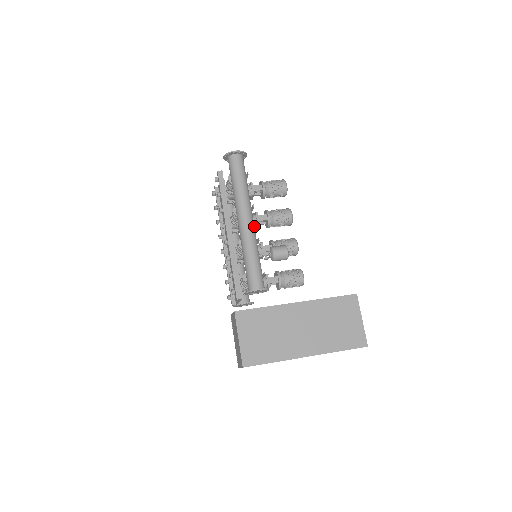
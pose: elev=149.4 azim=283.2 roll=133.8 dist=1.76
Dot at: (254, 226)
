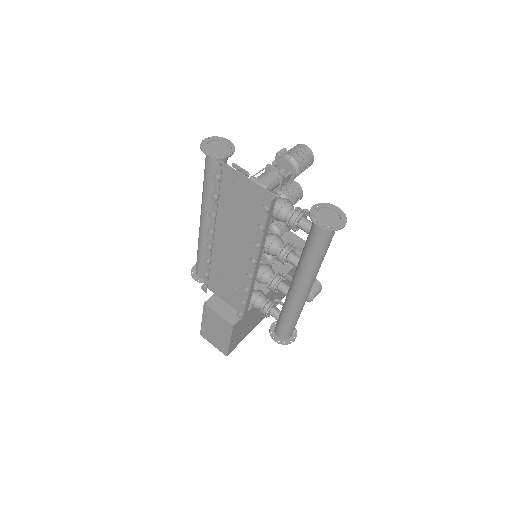
Dot at: occluded
